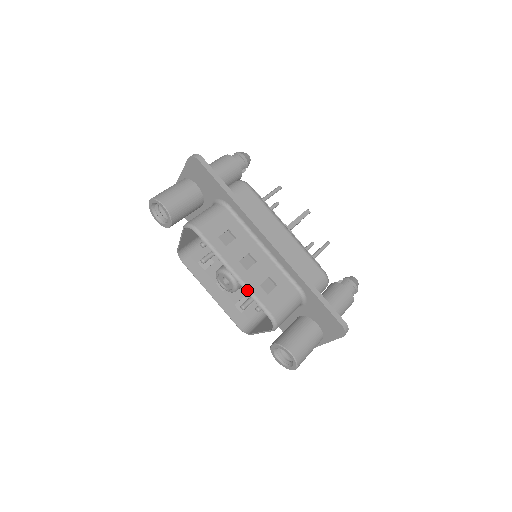
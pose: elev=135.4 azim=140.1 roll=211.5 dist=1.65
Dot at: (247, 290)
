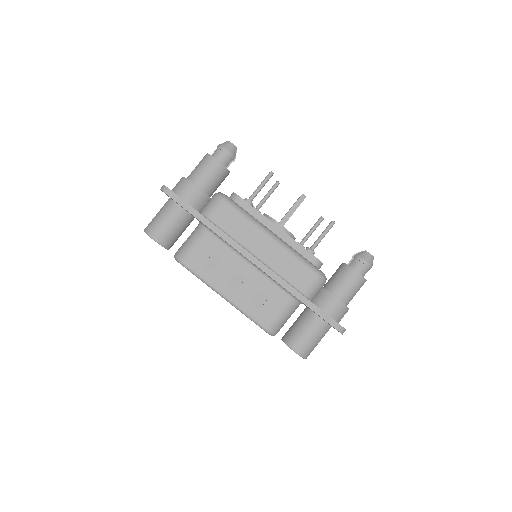
Dot at: (239, 310)
